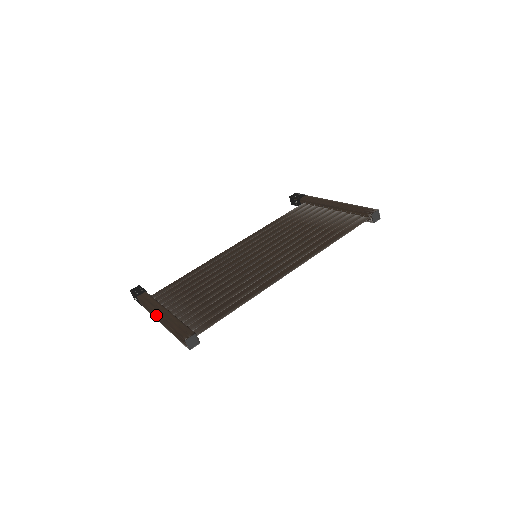
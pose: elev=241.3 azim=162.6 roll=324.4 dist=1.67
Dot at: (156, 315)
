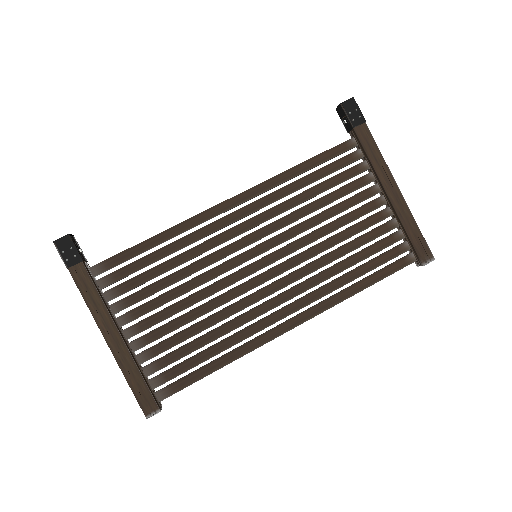
Dot at: occluded
